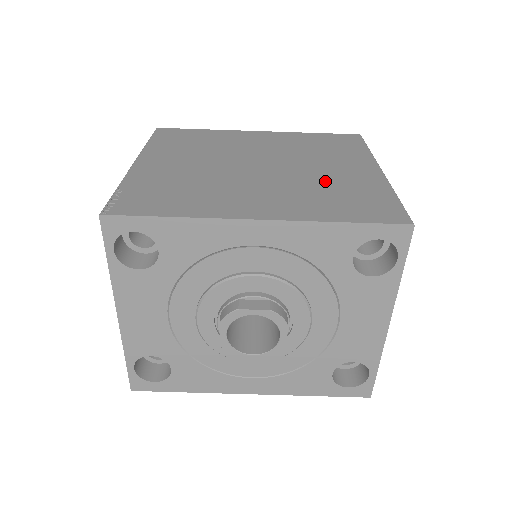
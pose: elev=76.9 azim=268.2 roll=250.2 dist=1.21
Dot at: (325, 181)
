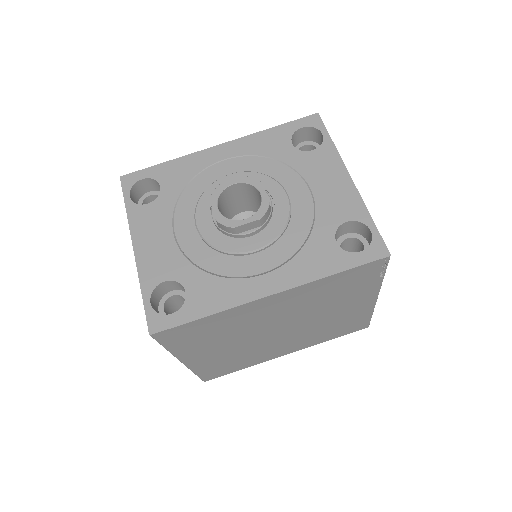
Dot at: occluded
